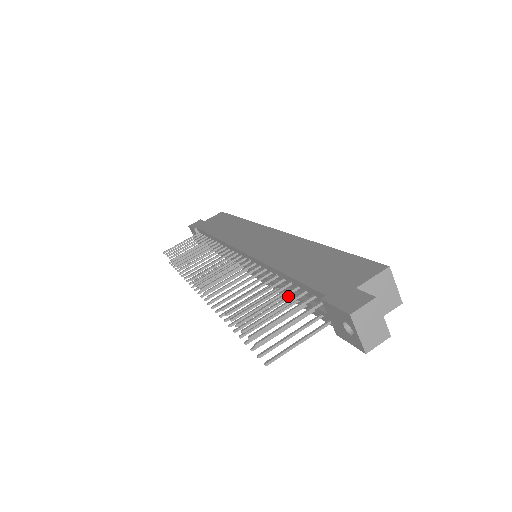
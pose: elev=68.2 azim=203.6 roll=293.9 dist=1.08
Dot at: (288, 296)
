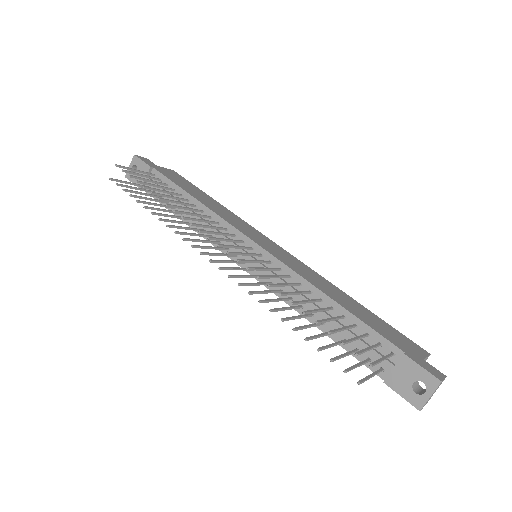
Dot at: occluded
